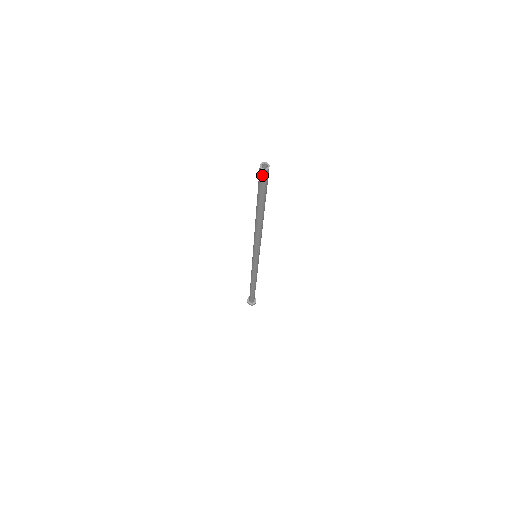
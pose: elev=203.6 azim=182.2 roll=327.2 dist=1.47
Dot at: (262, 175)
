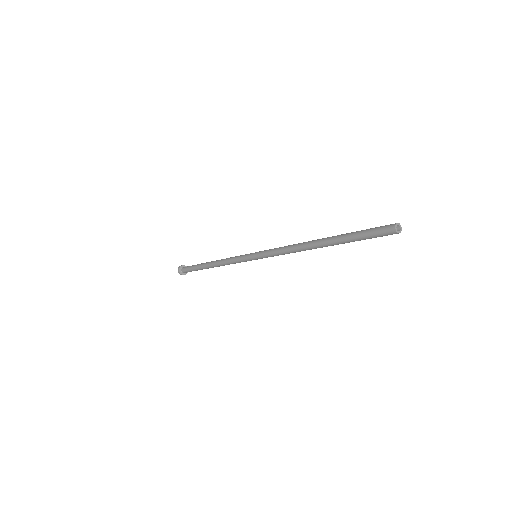
Dot at: (387, 230)
